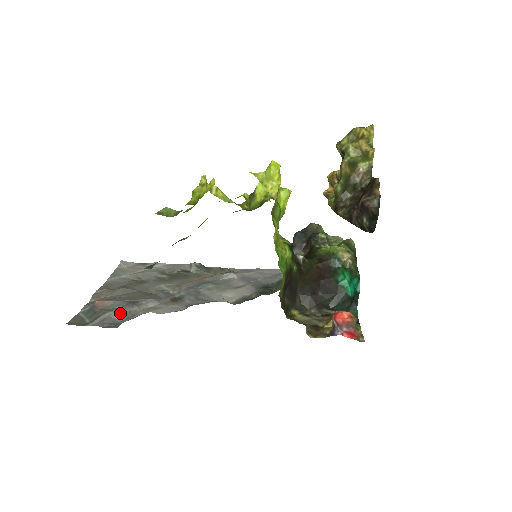
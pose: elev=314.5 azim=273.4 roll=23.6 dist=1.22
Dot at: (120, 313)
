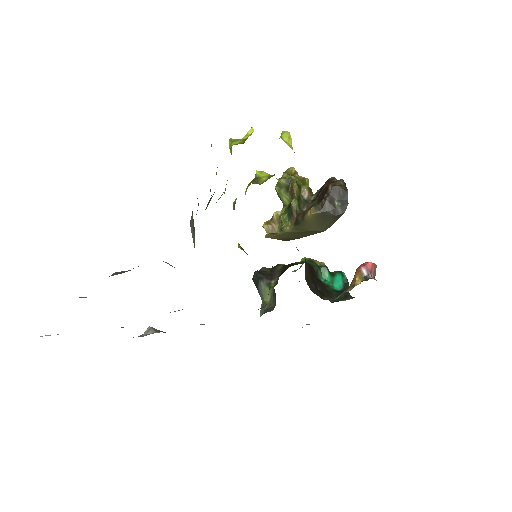
Dot at: occluded
